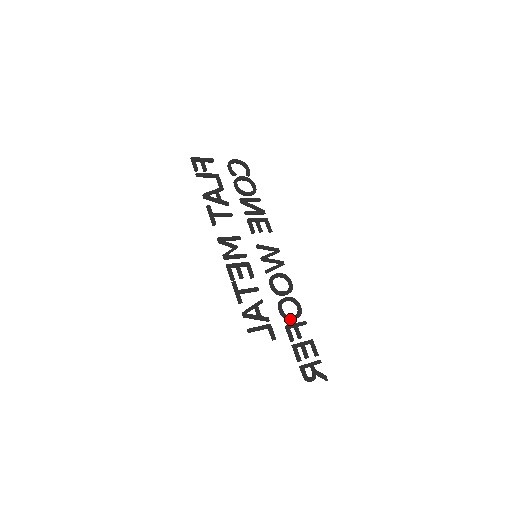
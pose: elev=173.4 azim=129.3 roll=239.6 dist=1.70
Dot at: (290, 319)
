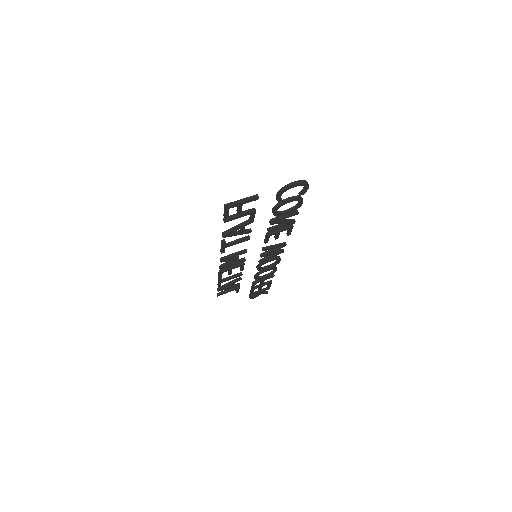
Dot at: (260, 279)
